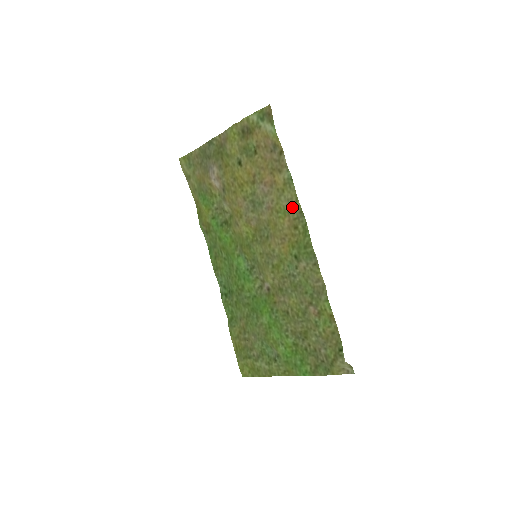
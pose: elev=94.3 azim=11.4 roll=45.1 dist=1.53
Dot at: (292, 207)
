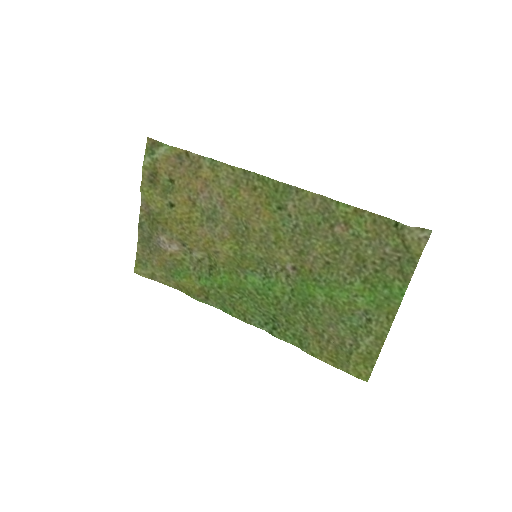
Dot at: (236, 179)
